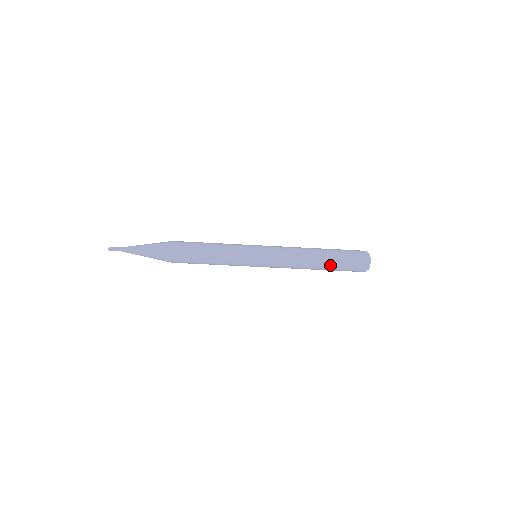
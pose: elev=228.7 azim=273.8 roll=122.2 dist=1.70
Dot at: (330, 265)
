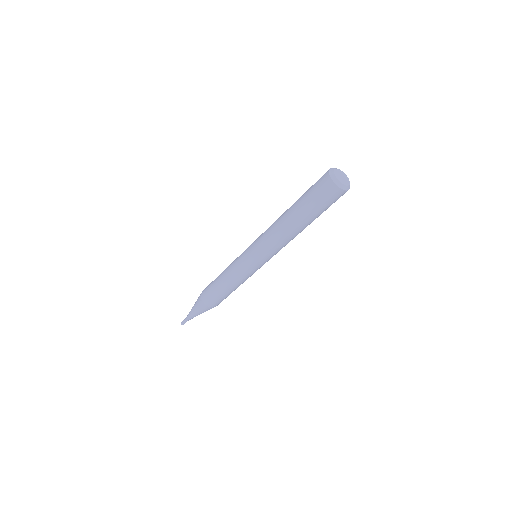
Dot at: (314, 219)
